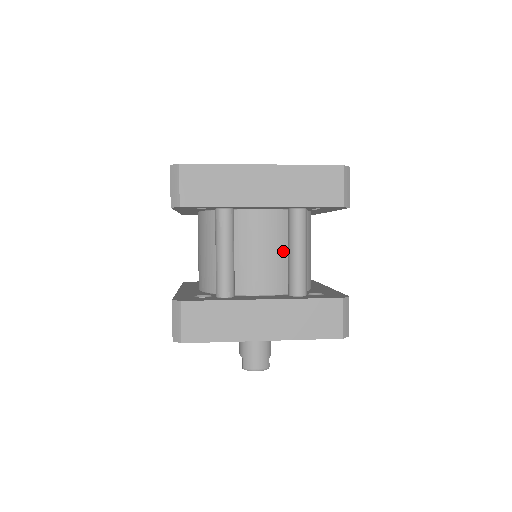
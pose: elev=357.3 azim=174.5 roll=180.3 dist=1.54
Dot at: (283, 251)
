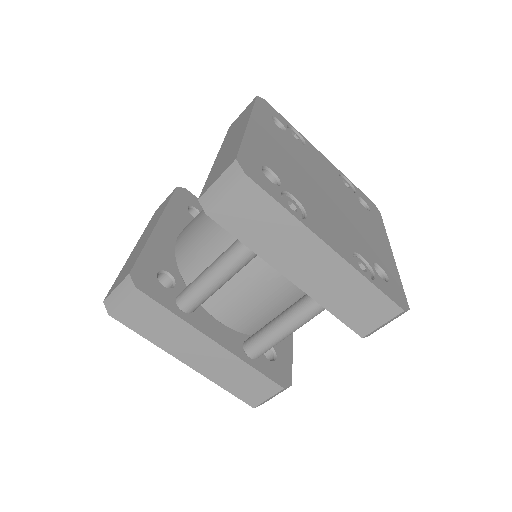
Dot at: (275, 306)
